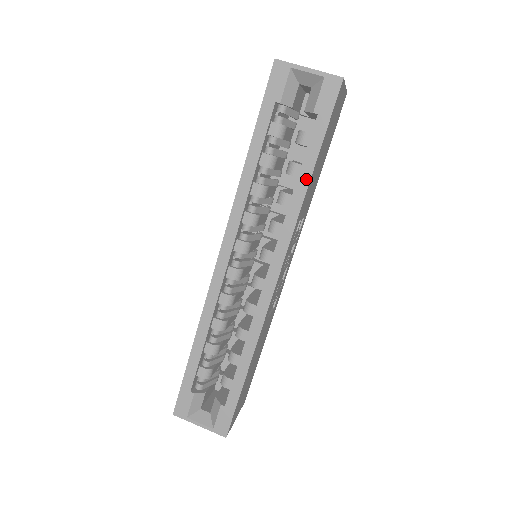
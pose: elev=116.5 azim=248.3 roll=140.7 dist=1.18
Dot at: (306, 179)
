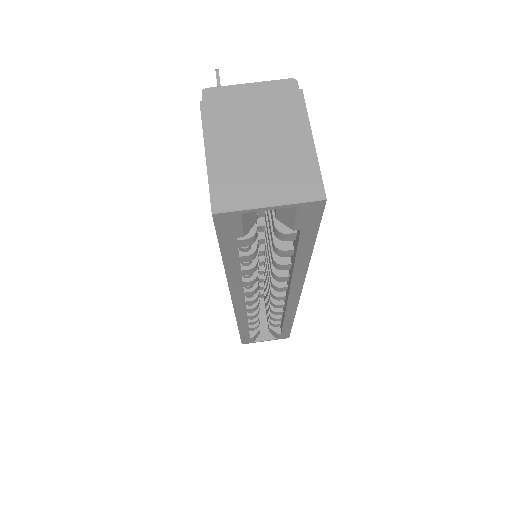
Dot at: (305, 261)
